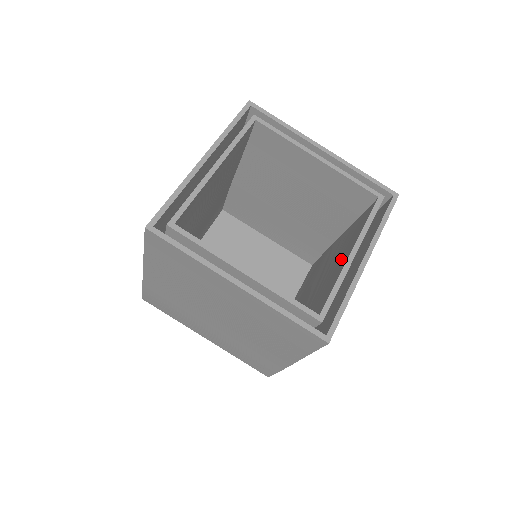
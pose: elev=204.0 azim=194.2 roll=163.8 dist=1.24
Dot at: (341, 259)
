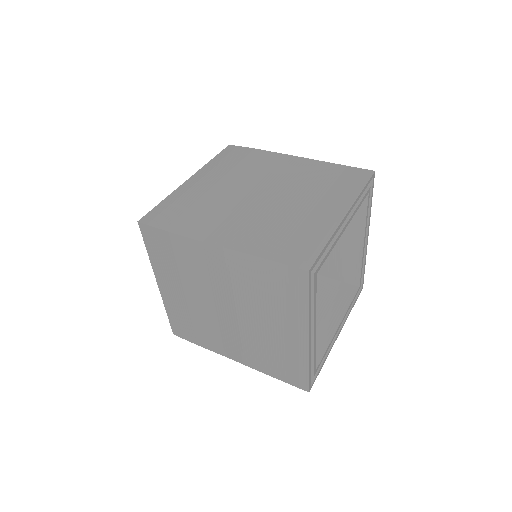
Dot at: (344, 237)
